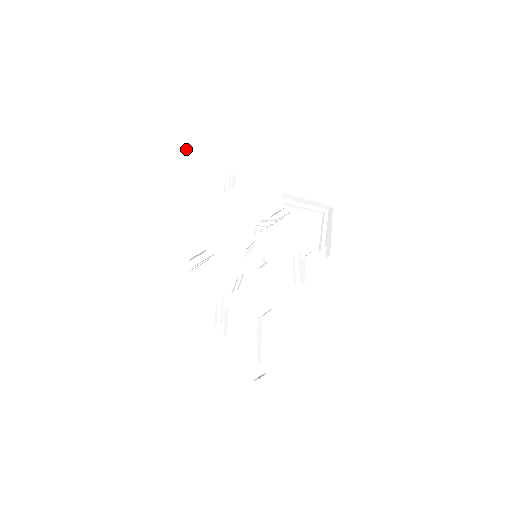
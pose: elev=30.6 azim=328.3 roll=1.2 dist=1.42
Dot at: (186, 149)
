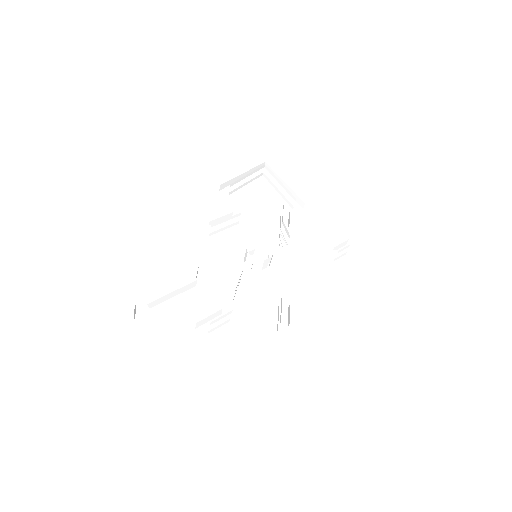
Dot at: (270, 172)
